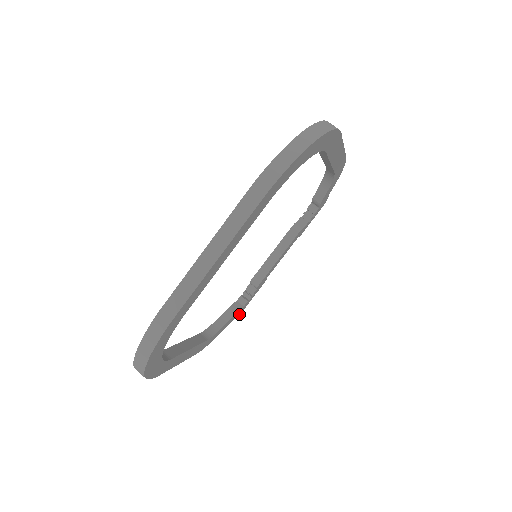
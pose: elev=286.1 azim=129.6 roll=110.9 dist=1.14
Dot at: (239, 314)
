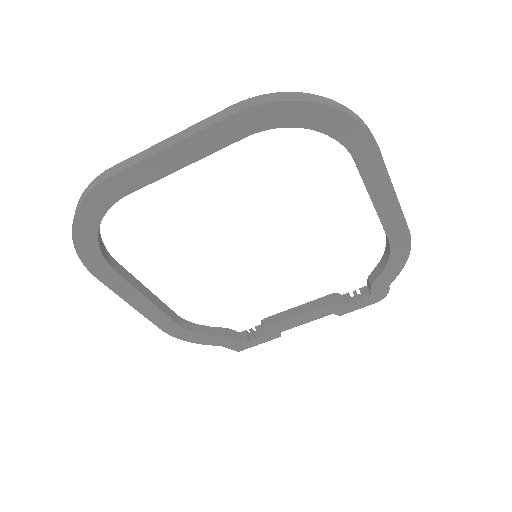
Dot at: (235, 350)
